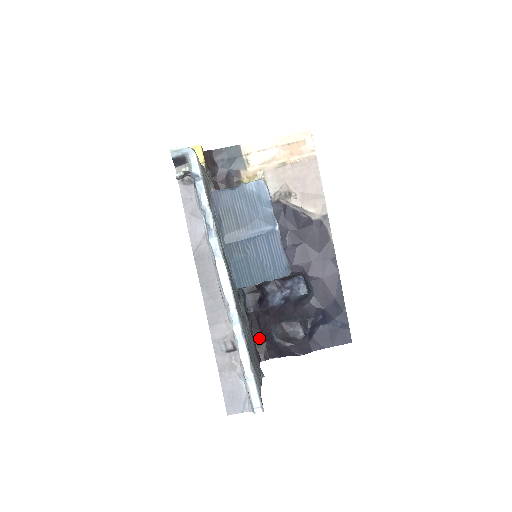
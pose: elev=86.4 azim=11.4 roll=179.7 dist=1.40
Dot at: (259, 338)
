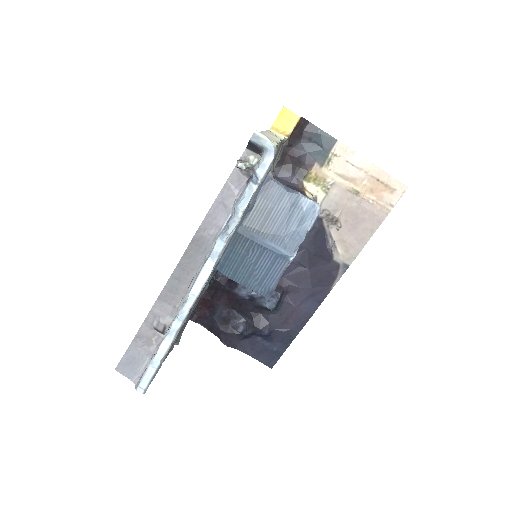
Dot at: (205, 303)
